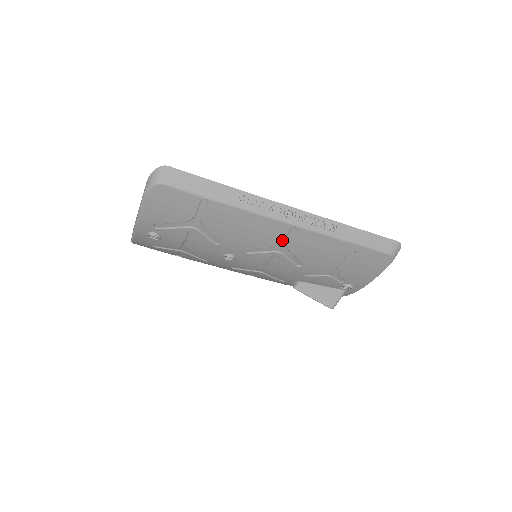
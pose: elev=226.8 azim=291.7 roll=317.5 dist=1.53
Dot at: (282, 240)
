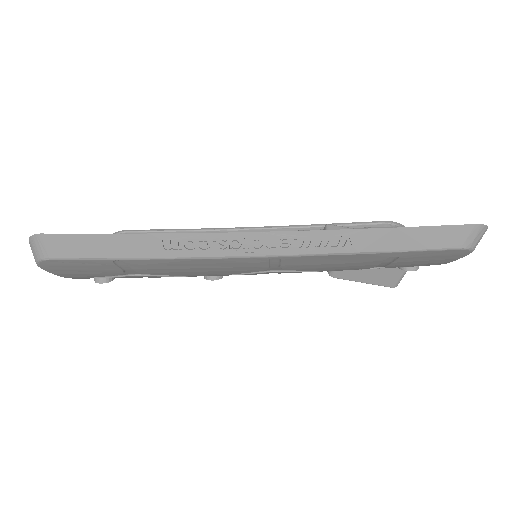
Dot at: (266, 267)
